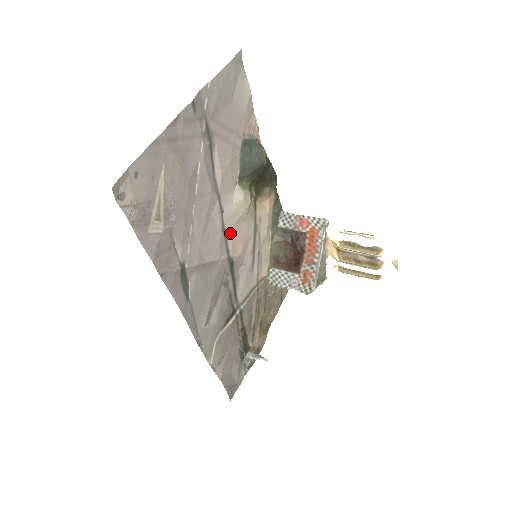
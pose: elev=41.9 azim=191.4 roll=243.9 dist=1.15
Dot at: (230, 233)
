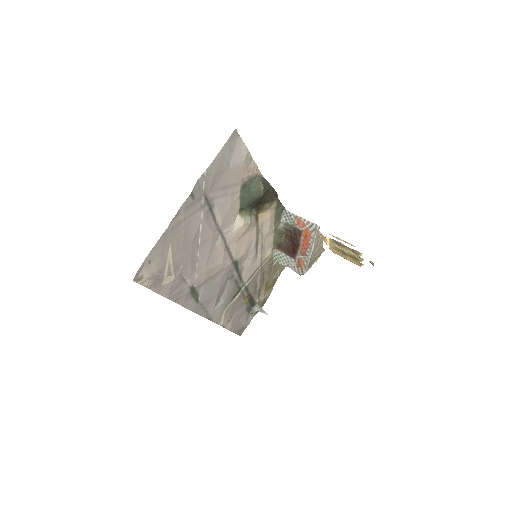
Dot at: (233, 247)
